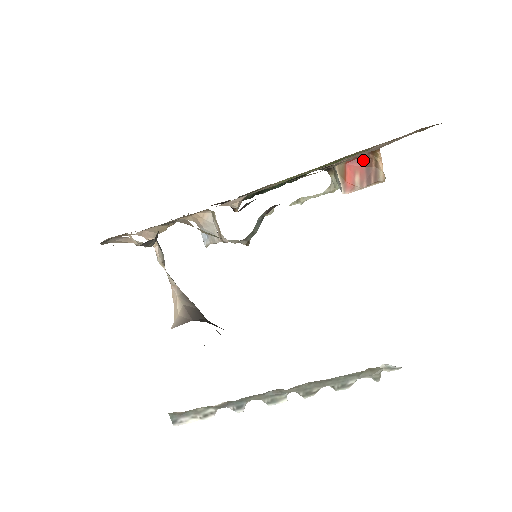
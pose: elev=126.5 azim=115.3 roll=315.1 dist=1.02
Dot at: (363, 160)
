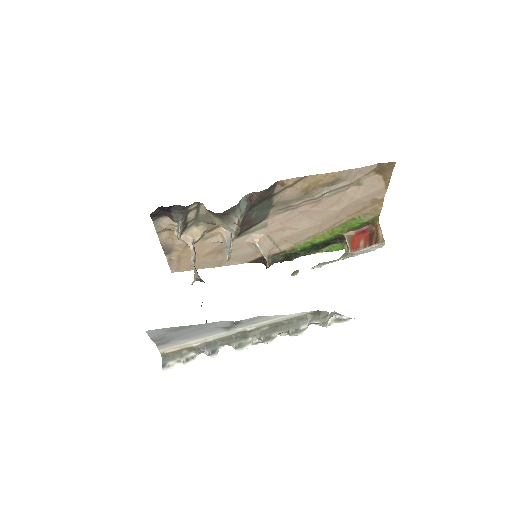
Dot at: (367, 232)
